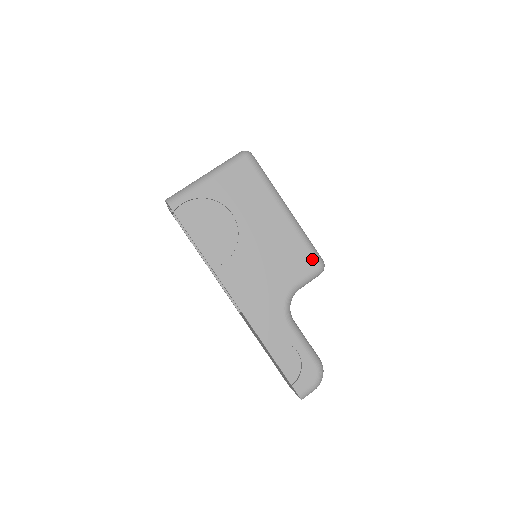
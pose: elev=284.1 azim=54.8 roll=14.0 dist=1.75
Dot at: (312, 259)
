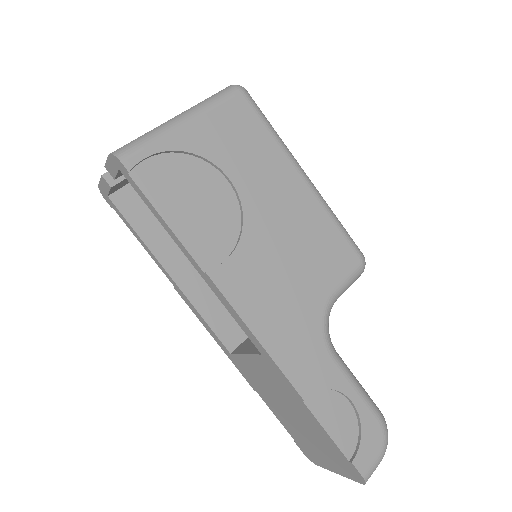
Dot at: (351, 251)
